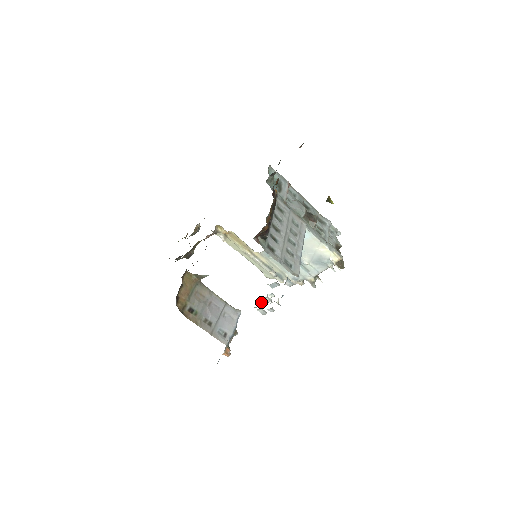
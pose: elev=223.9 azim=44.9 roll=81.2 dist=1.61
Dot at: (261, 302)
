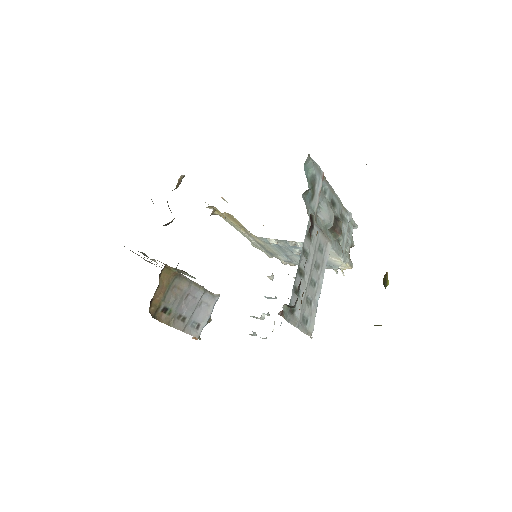
Dot at: (251, 316)
